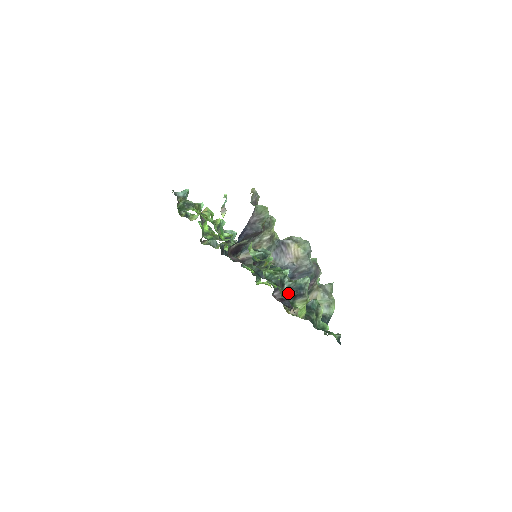
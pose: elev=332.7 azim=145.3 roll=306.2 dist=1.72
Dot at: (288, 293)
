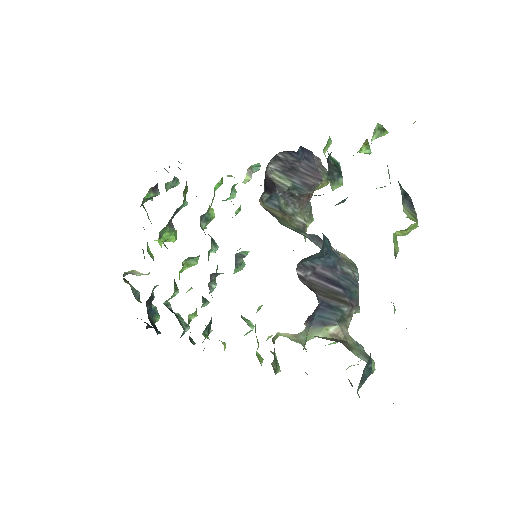
Dot at: (398, 181)
